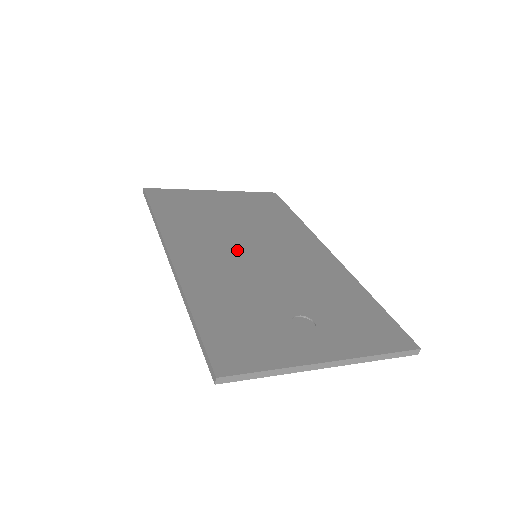
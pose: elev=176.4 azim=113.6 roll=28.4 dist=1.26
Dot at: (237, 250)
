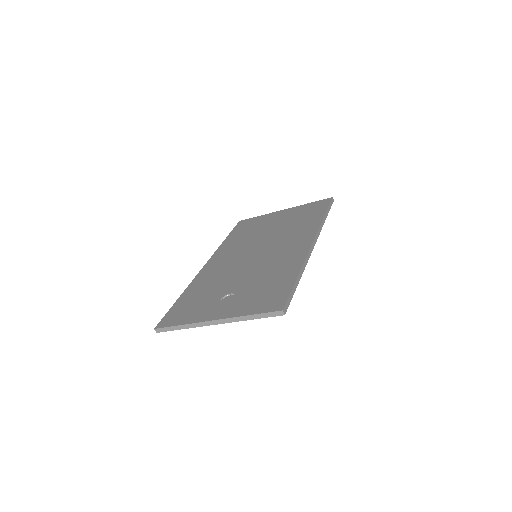
Dot at: (246, 254)
